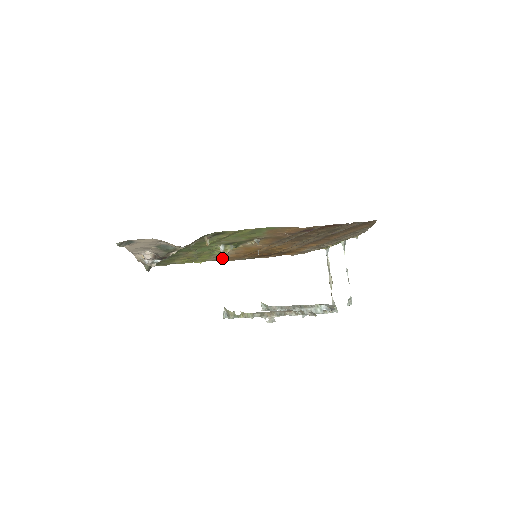
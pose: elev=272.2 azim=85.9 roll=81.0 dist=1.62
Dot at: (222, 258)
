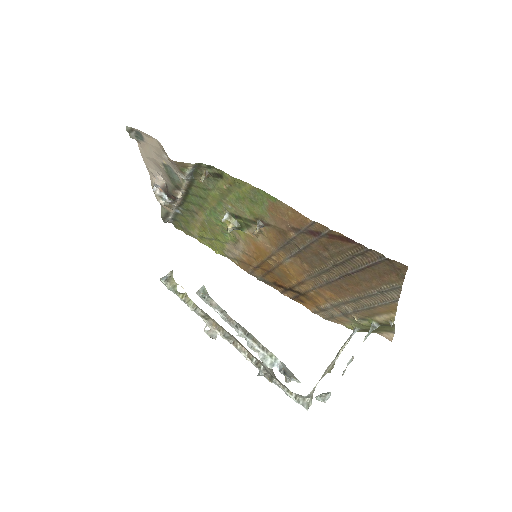
Dot at: (237, 259)
